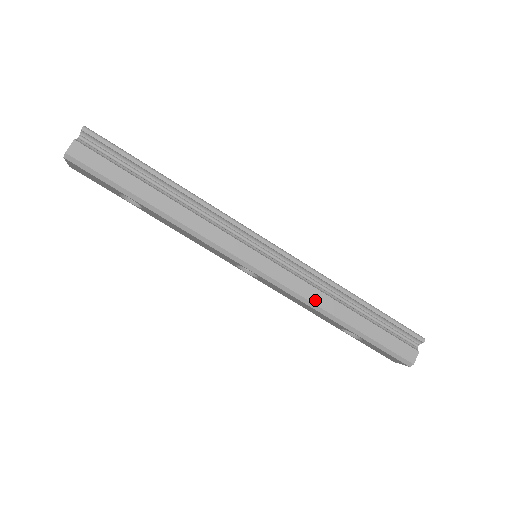
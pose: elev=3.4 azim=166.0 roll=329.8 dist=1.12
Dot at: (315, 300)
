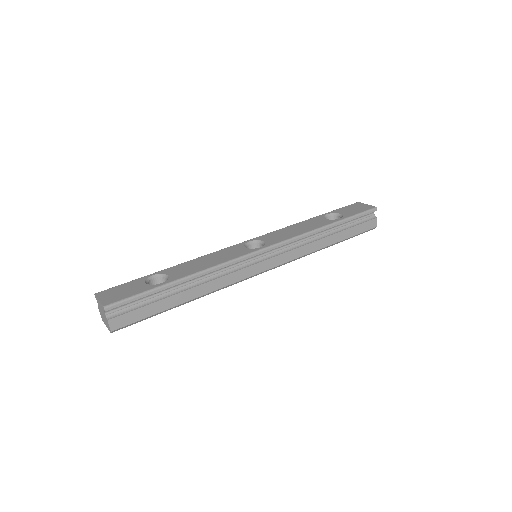
Dot at: (309, 251)
